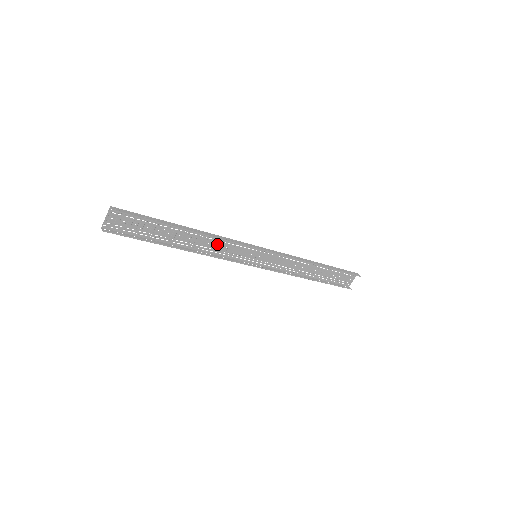
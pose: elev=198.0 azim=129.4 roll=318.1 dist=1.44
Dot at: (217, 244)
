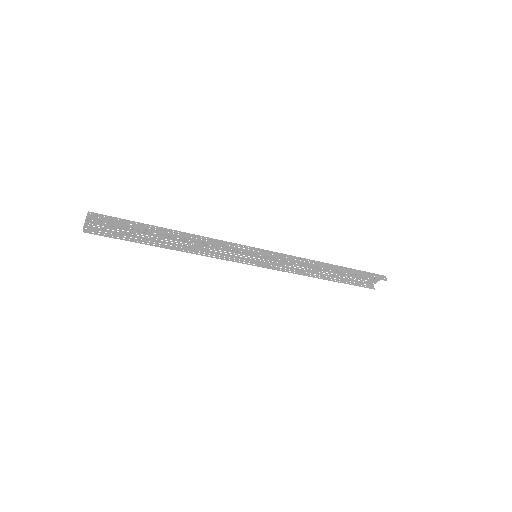
Dot at: (210, 244)
